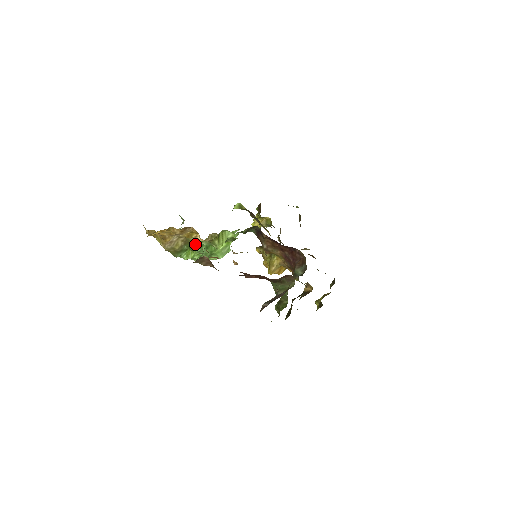
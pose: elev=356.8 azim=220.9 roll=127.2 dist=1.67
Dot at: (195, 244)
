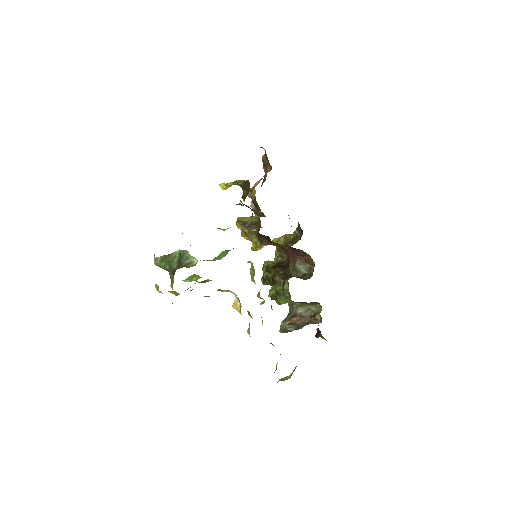
Dot at: (233, 306)
